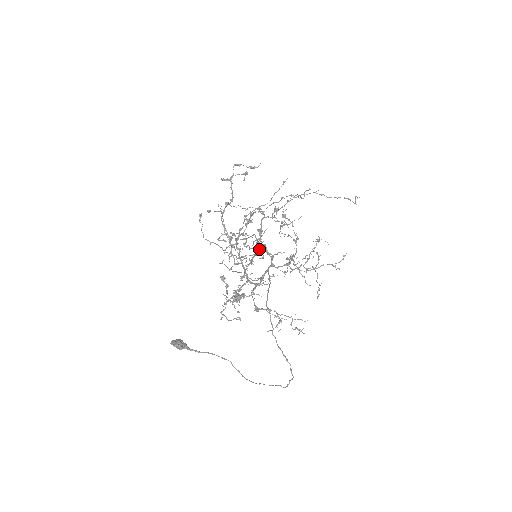
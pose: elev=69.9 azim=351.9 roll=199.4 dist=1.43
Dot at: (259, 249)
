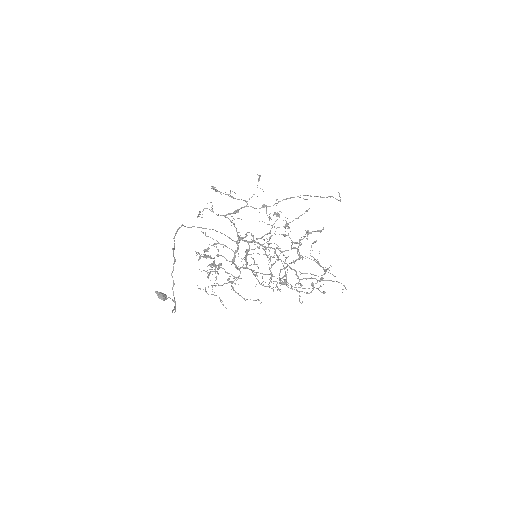
Dot at: (224, 215)
